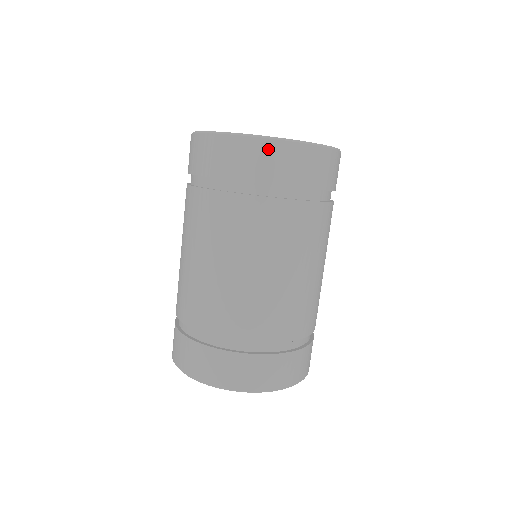
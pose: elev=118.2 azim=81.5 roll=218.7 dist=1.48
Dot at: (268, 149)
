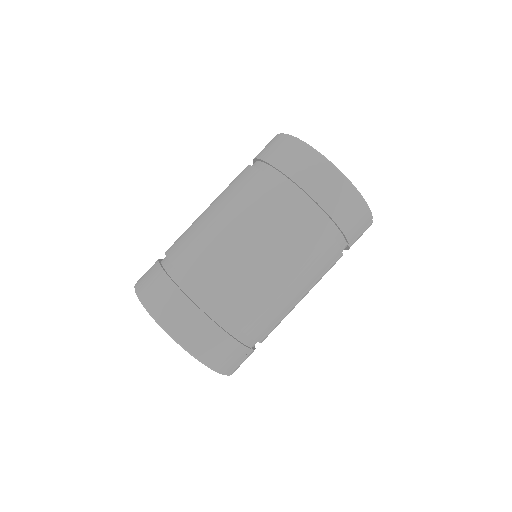
Dot at: (300, 150)
